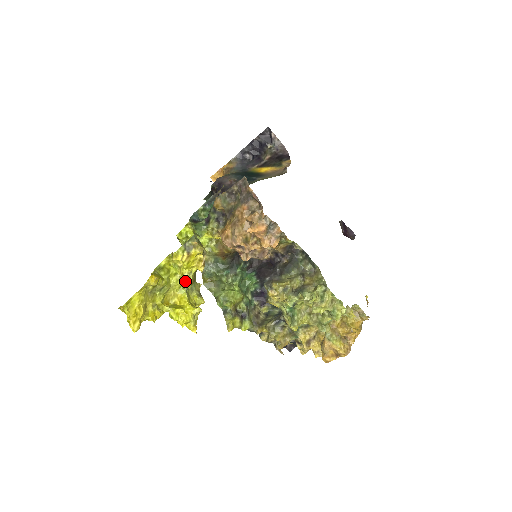
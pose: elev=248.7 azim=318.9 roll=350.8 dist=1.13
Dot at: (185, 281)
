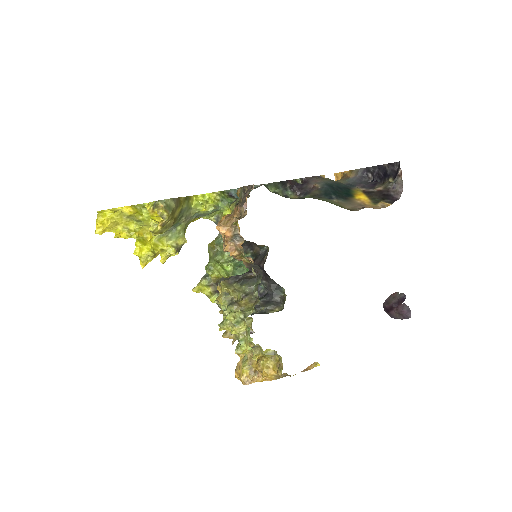
Dot at: (150, 227)
